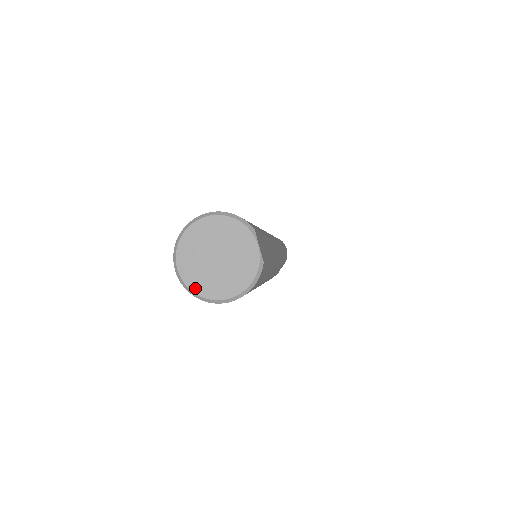
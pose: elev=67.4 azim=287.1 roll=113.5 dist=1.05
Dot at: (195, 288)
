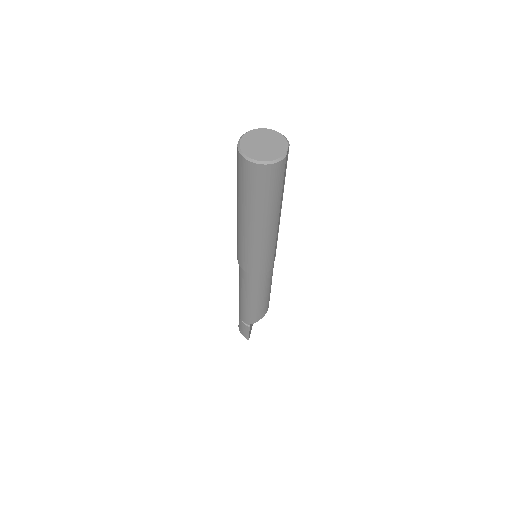
Dot at: (244, 150)
